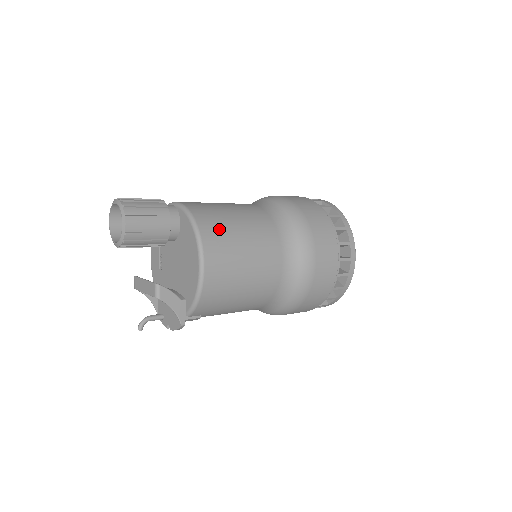
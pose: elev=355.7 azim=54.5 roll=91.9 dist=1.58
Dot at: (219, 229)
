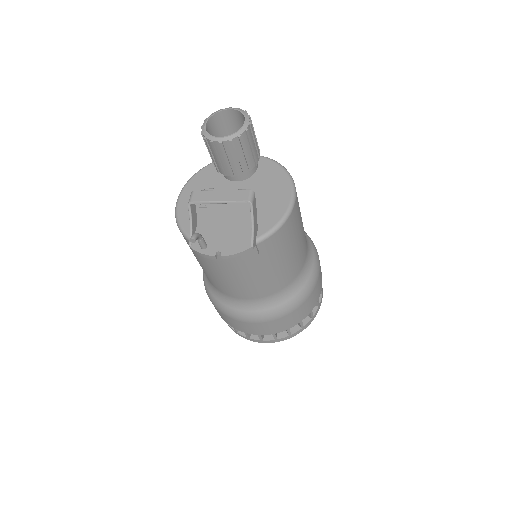
Dot at: occluded
